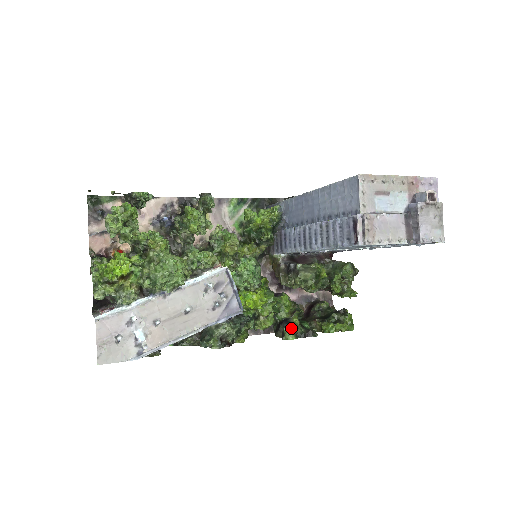
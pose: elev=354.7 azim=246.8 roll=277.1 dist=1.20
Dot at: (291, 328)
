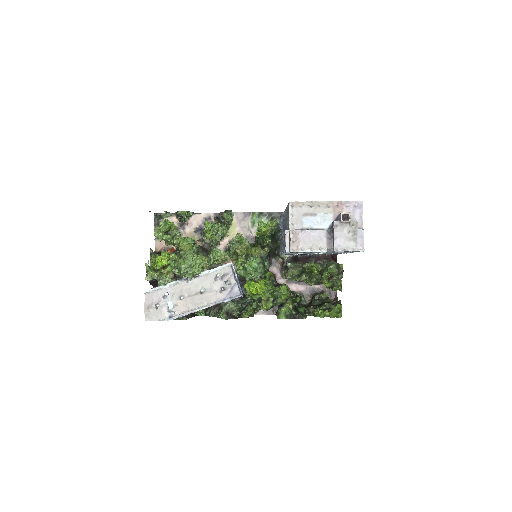
Dot at: (282, 310)
